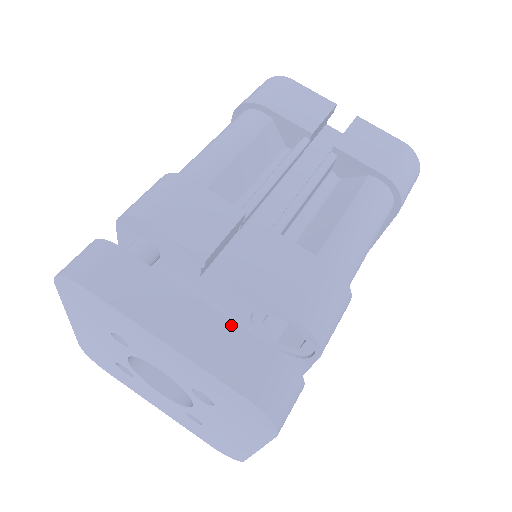
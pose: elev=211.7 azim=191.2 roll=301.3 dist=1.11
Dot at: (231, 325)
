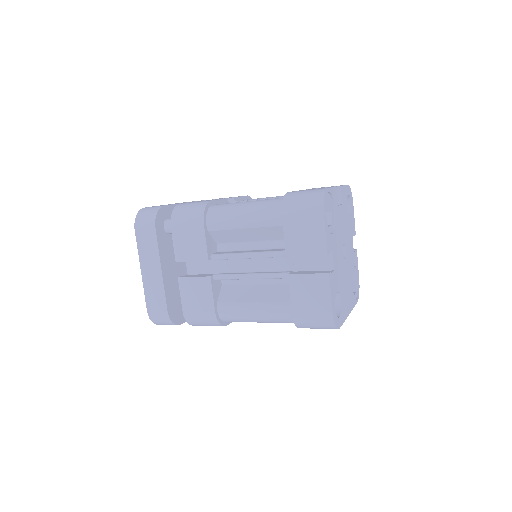
Dot at: (162, 290)
